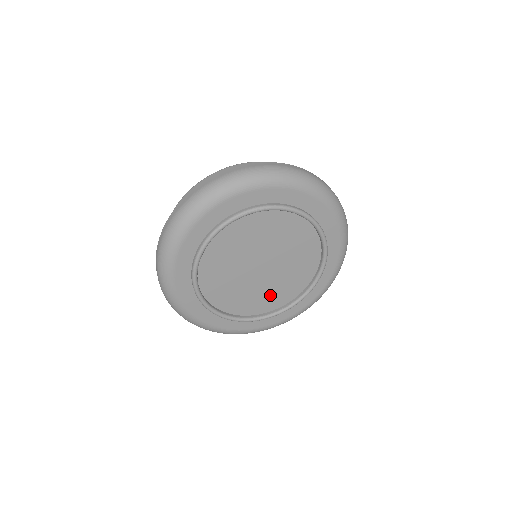
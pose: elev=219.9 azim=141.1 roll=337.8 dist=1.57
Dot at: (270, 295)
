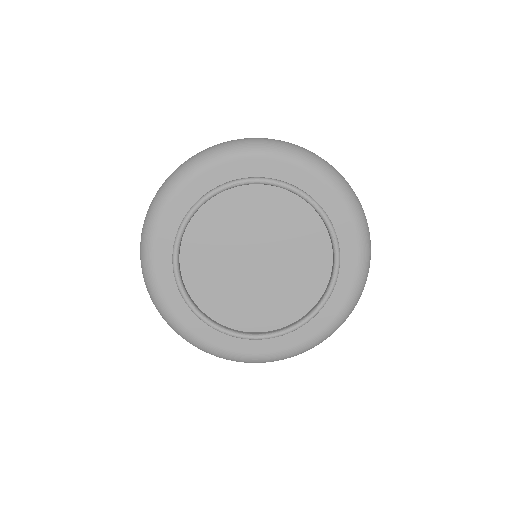
Dot at: (235, 303)
